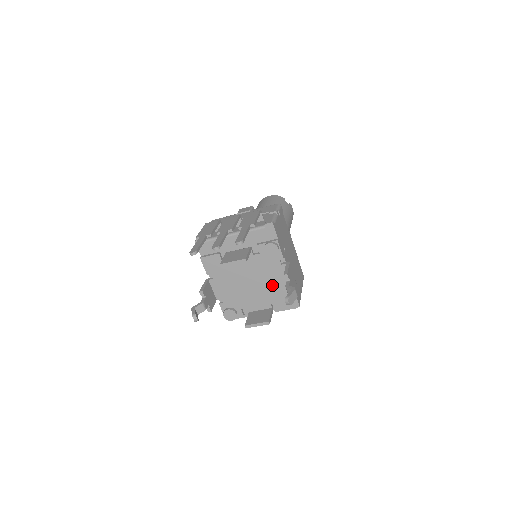
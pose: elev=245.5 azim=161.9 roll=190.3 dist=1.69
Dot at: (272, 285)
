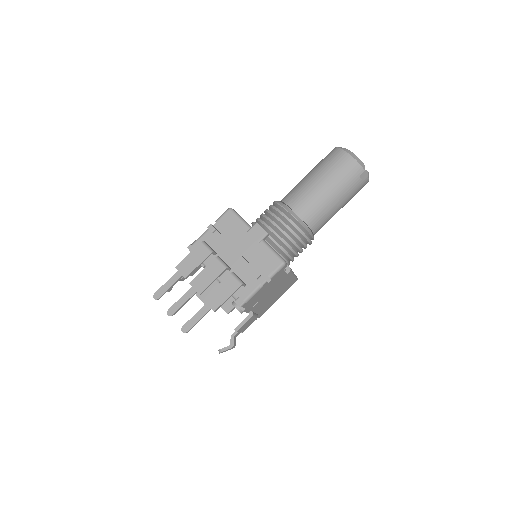
Dot at: occluded
